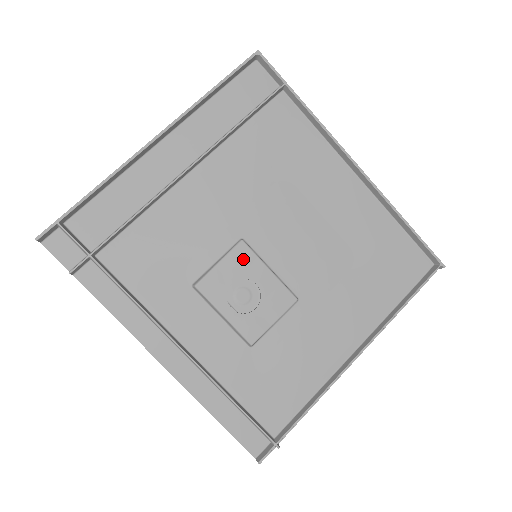
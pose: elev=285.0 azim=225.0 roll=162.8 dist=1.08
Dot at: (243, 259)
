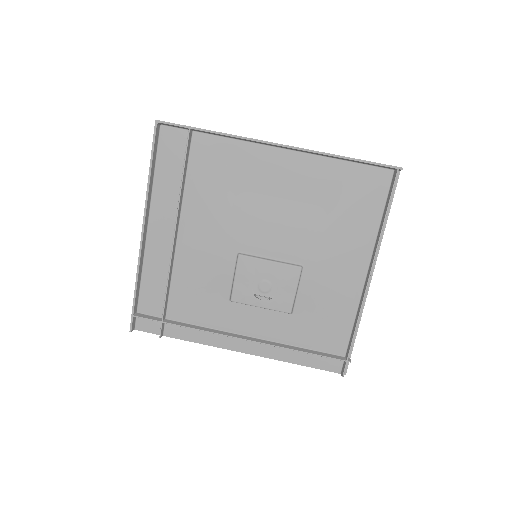
Dot at: (248, 266)
